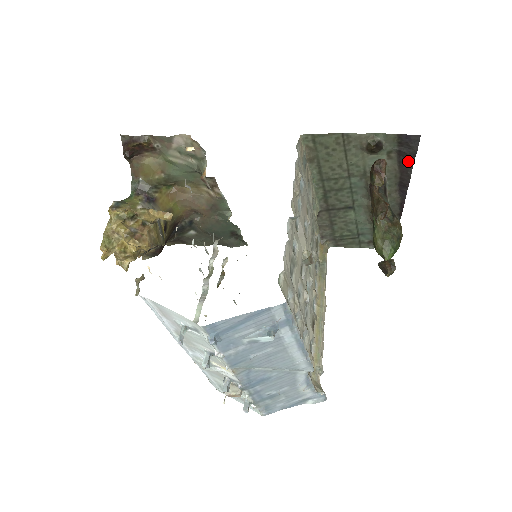
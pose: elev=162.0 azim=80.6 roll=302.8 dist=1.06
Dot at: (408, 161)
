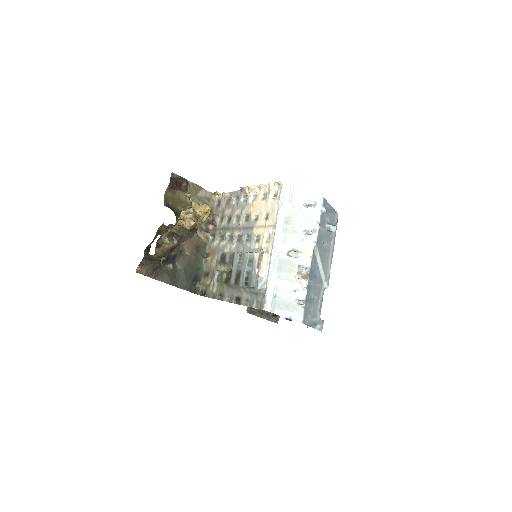
Dot at: occluded
